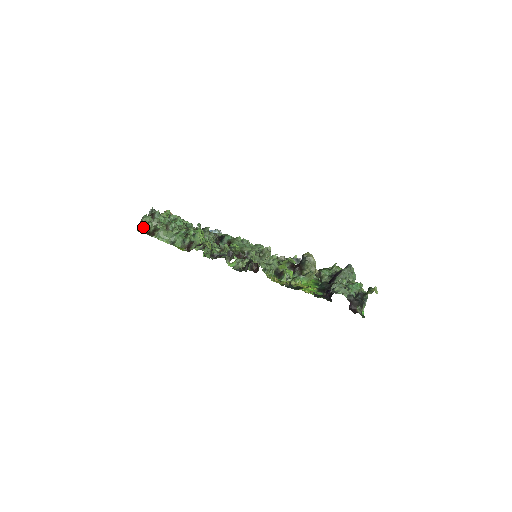
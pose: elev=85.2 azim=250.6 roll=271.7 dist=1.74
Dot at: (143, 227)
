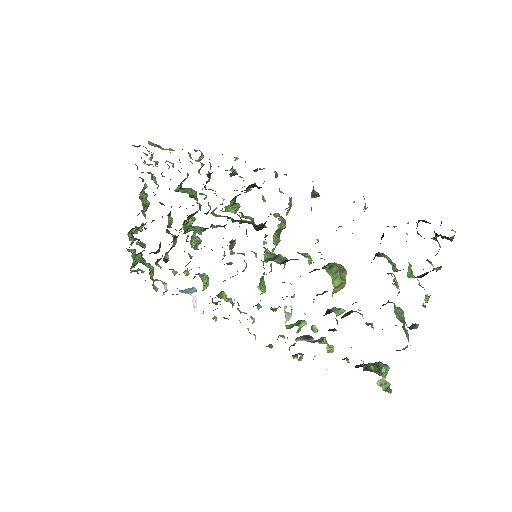
Dot at: (135, 146)
